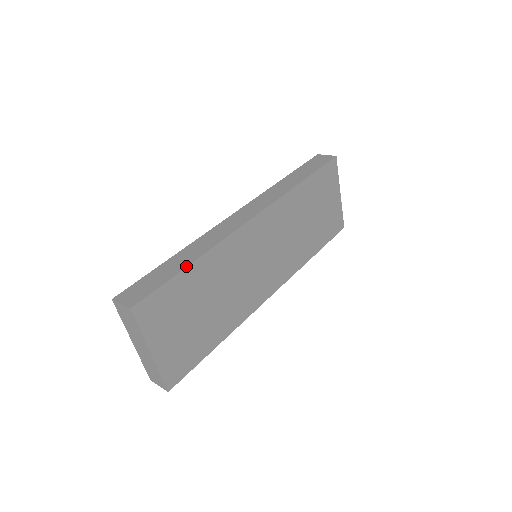
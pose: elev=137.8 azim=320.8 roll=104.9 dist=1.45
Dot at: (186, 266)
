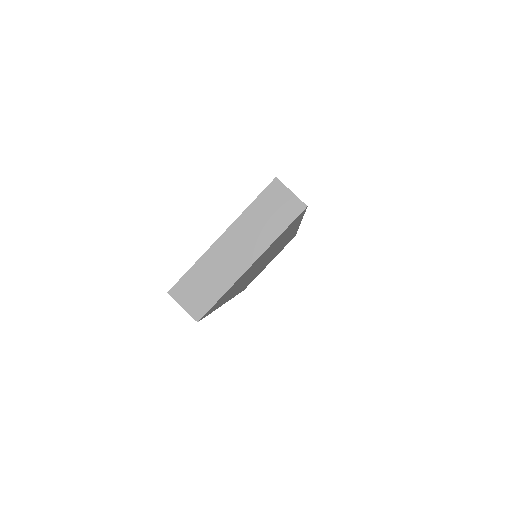
Dot at: occluded
